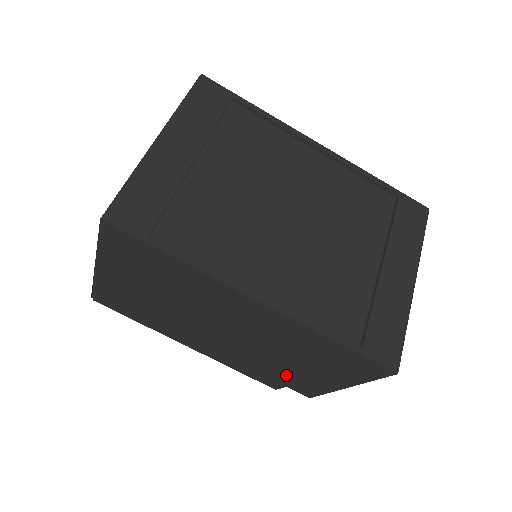
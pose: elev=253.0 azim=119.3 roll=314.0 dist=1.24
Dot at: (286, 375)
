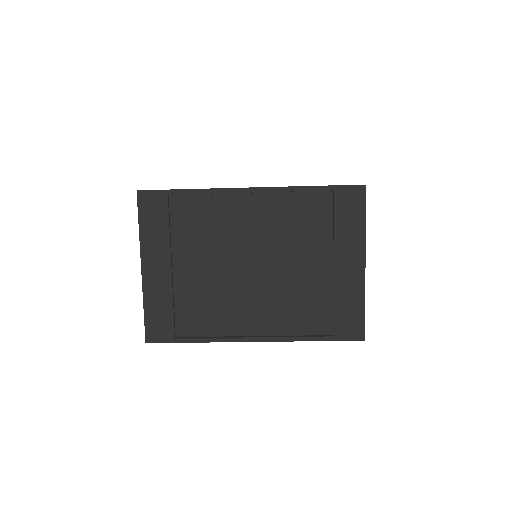
Dot at: occluded
